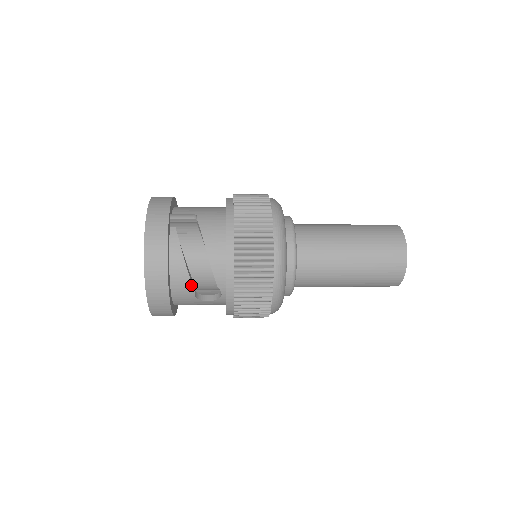
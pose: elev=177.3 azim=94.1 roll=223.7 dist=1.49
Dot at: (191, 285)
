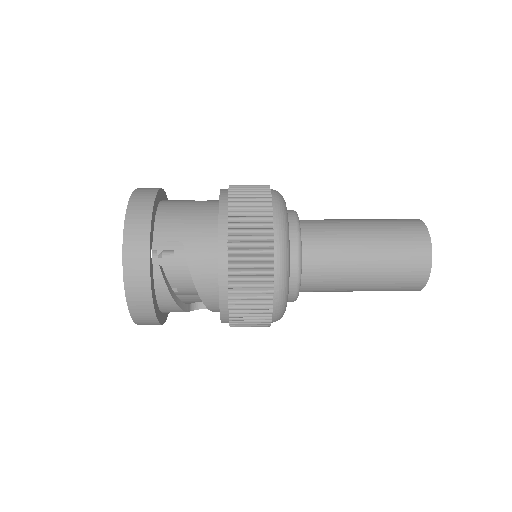
Dot at: (183, 311)
